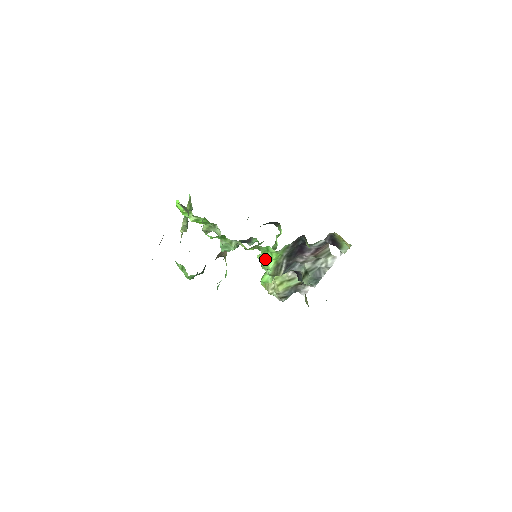
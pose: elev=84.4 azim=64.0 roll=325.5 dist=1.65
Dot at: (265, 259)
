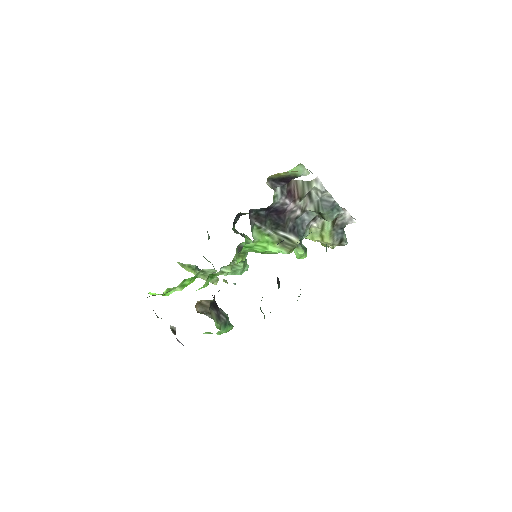
Dot at: (262, 252)
